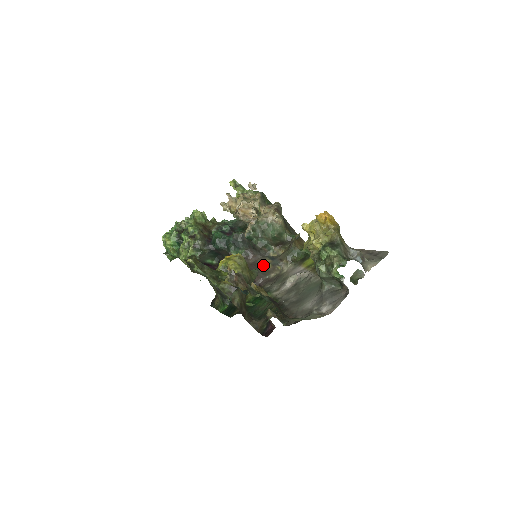
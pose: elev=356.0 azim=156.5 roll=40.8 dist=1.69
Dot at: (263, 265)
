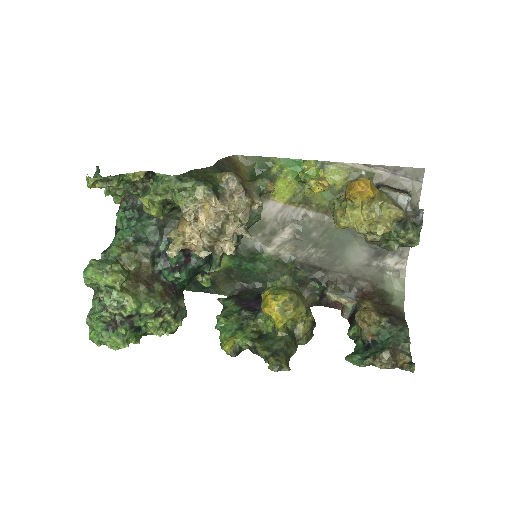
Dot at: occluded
